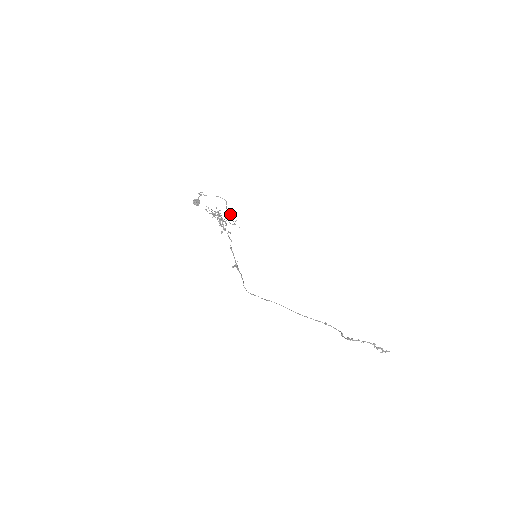
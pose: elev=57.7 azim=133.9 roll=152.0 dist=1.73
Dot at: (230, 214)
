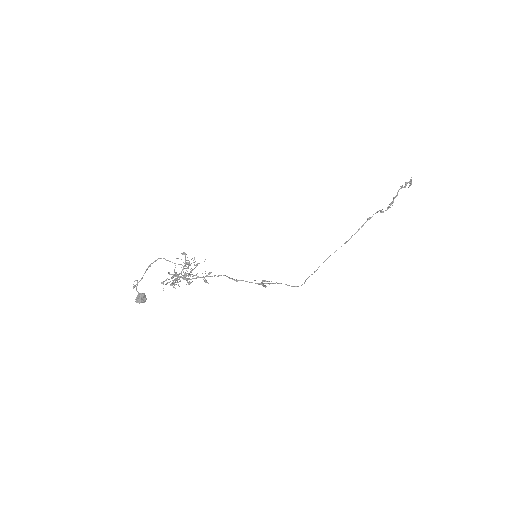
Dot at: occluded
